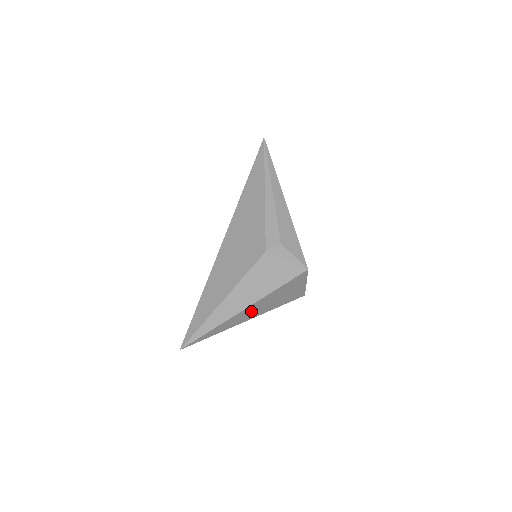
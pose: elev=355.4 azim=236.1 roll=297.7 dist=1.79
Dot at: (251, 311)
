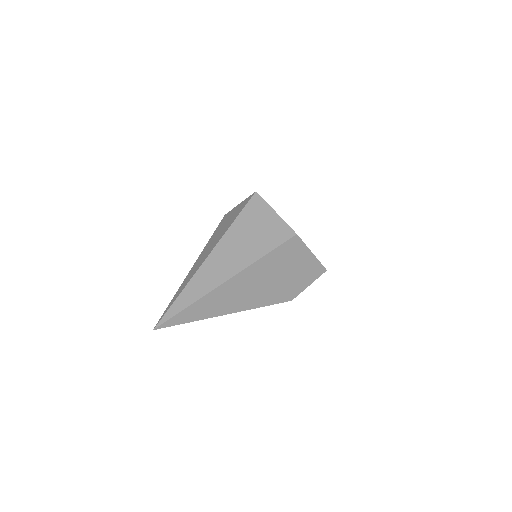
Dot at: (222, 261)
